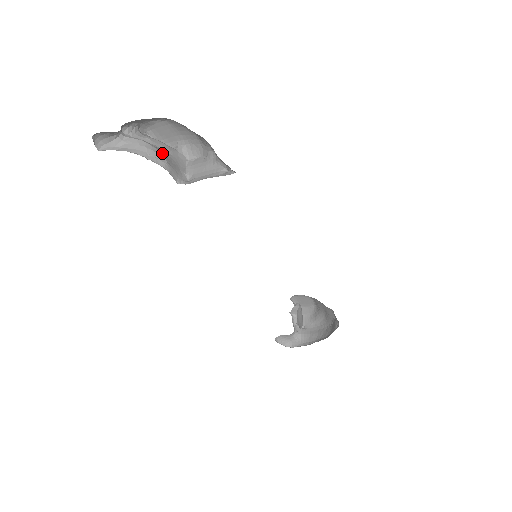
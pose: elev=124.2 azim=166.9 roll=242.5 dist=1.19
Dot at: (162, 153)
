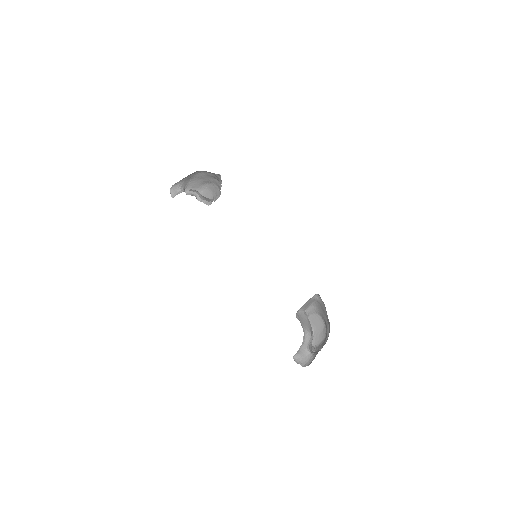
Dot at: occluded
